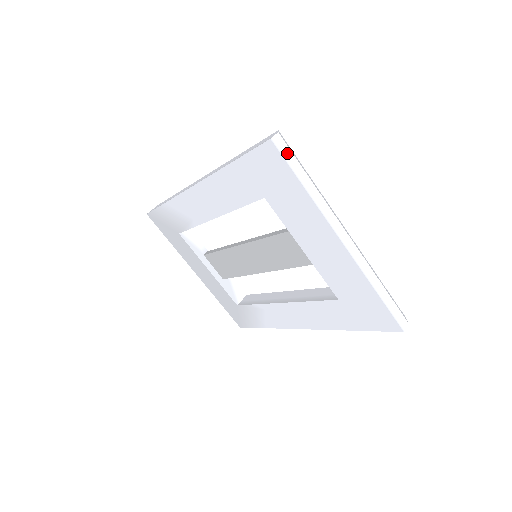
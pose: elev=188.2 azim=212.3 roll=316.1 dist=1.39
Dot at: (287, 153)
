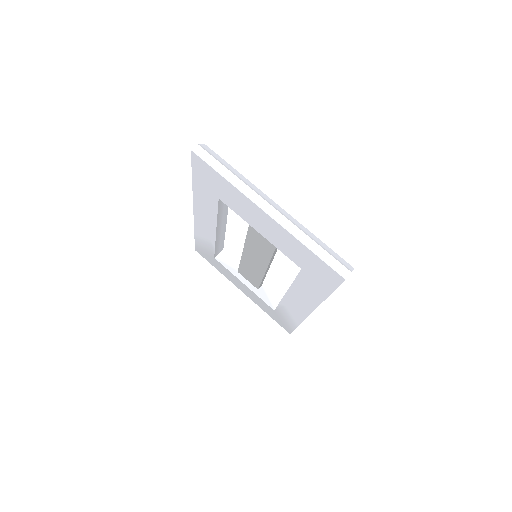
Dot at: (207, 157)
